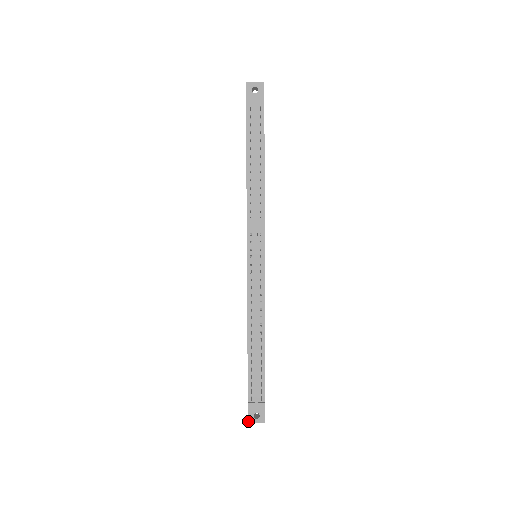
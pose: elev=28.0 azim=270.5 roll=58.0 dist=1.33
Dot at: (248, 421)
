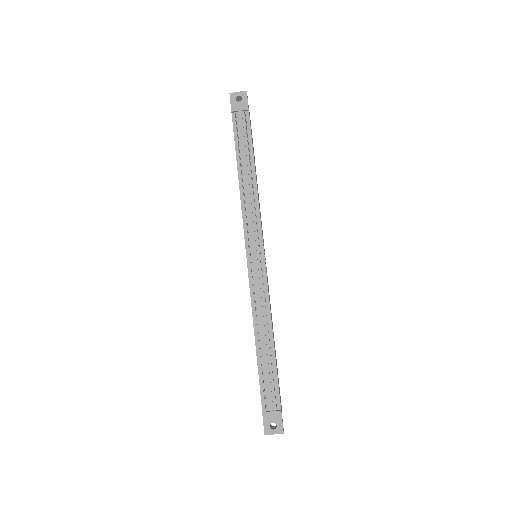
Dot at: (264, 433)
